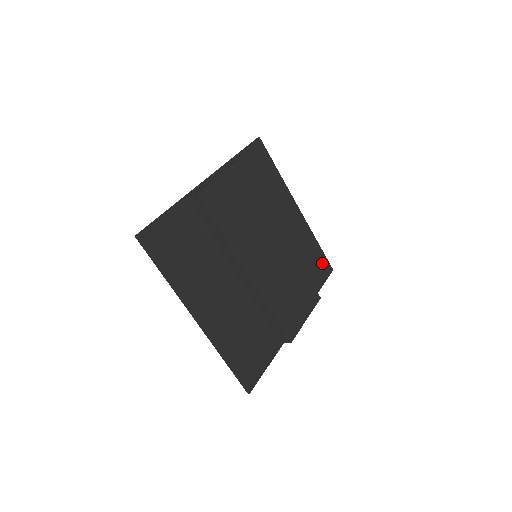
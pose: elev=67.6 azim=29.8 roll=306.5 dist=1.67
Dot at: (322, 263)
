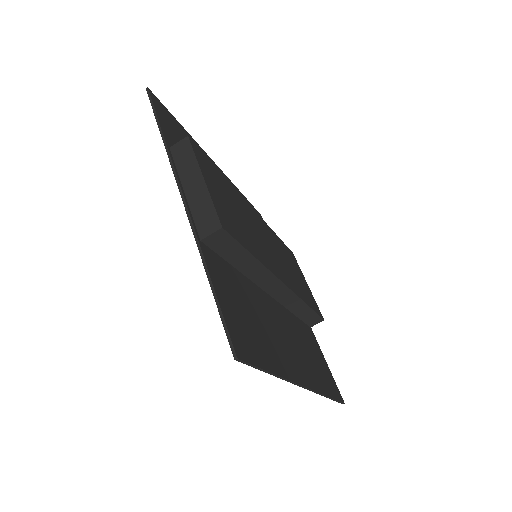
Dot at: occluded
